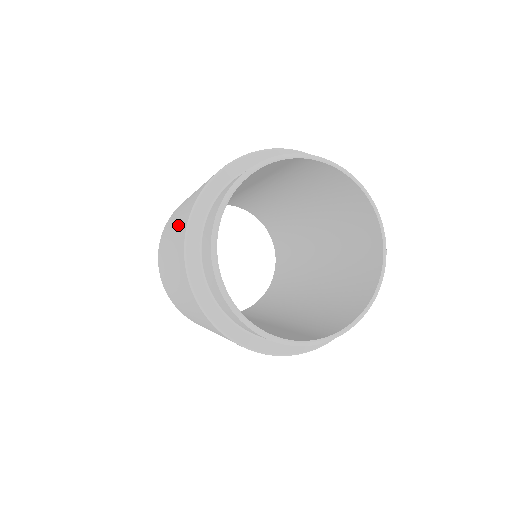
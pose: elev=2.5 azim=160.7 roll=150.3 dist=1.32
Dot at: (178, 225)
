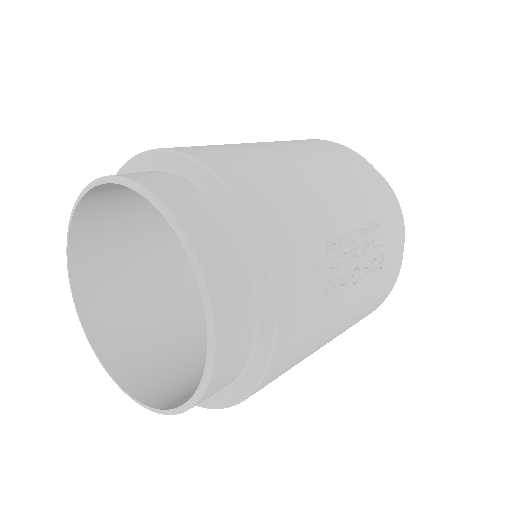
Dot at: occluded
